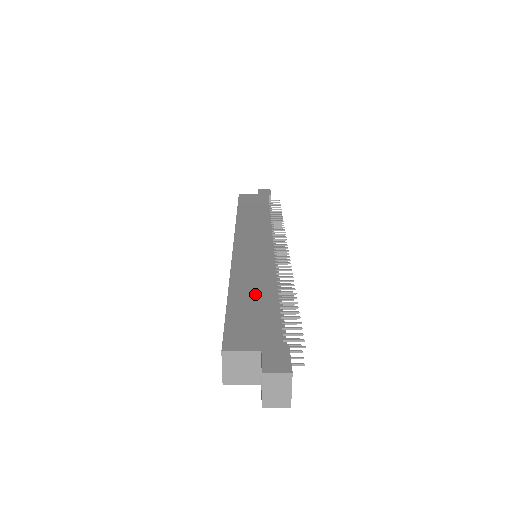
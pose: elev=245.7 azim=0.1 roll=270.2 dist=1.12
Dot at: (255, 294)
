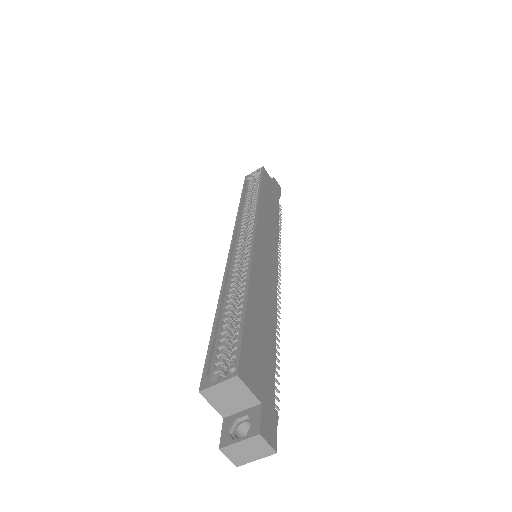
Dot at: (264, 319)
